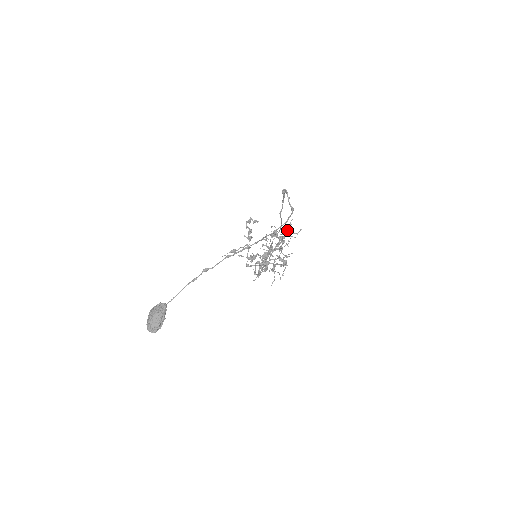
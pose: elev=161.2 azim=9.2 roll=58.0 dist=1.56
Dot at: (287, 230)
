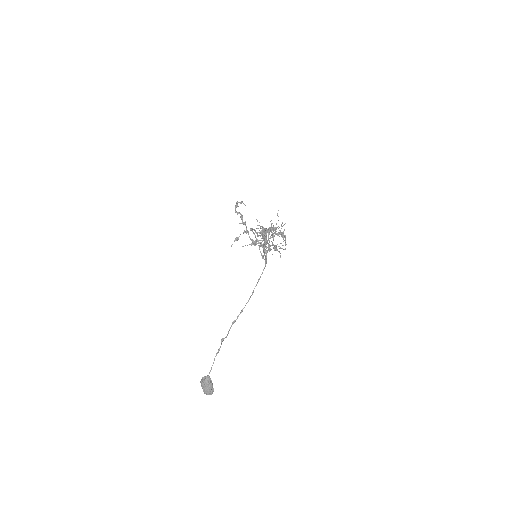
Dot at: (271, 229)
